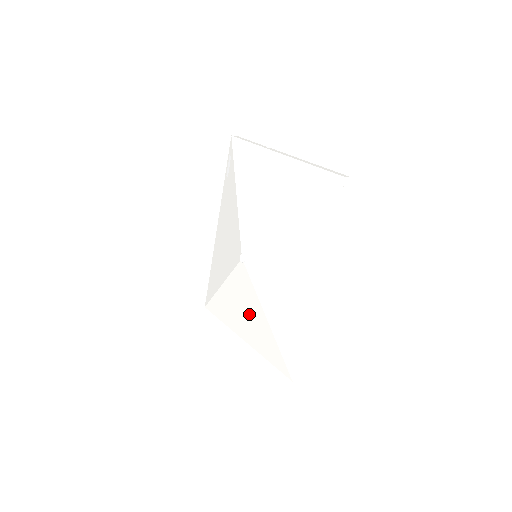
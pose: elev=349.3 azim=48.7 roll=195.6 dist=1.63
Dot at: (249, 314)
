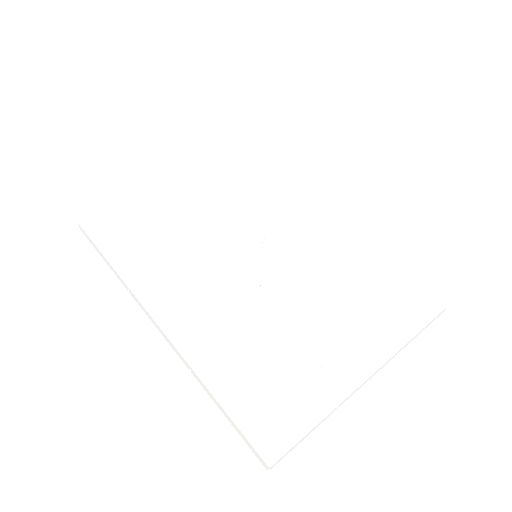
Dot at: (334, 308)
